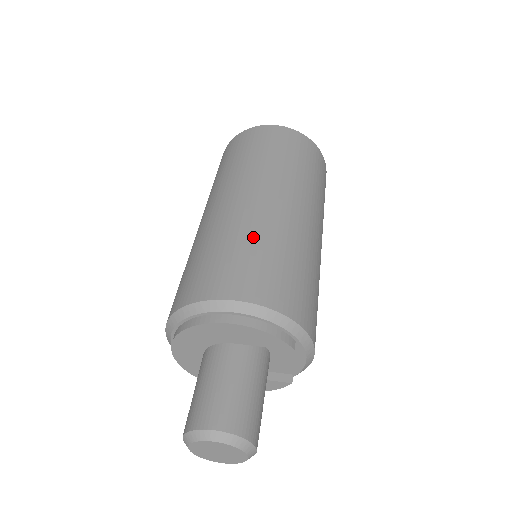
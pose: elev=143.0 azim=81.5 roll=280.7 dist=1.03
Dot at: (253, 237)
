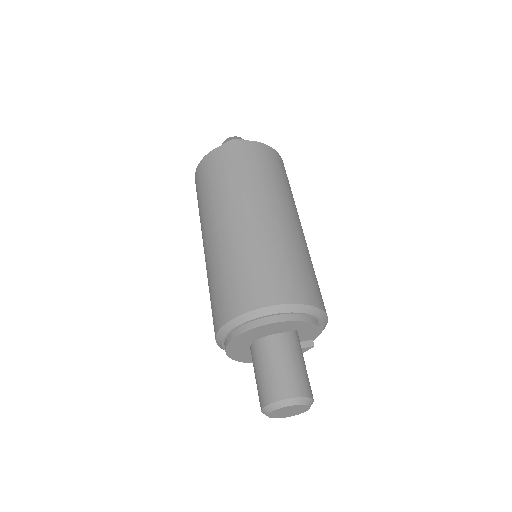
Dot at: (264, 250)
